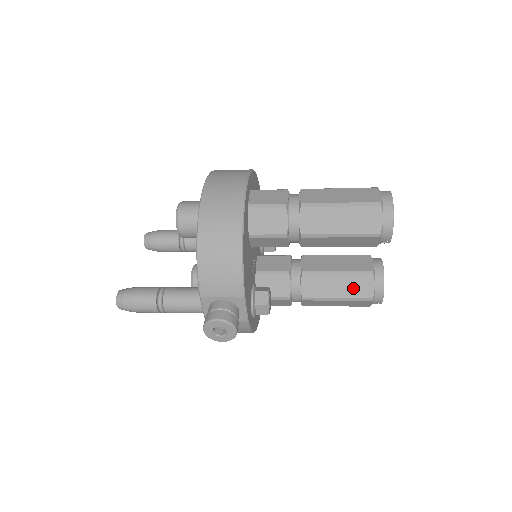
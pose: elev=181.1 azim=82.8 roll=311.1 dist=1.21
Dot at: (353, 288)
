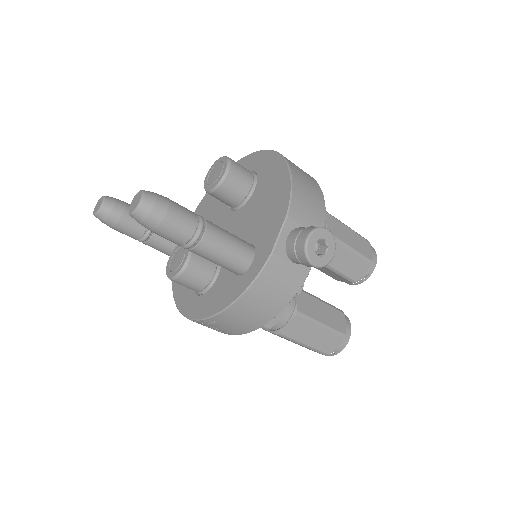
Dot at: (333, 319)
